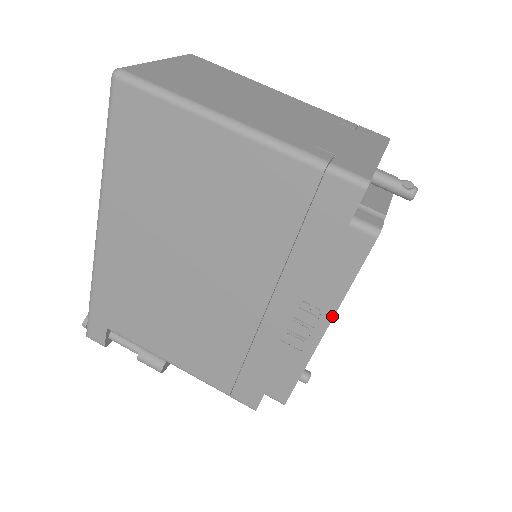
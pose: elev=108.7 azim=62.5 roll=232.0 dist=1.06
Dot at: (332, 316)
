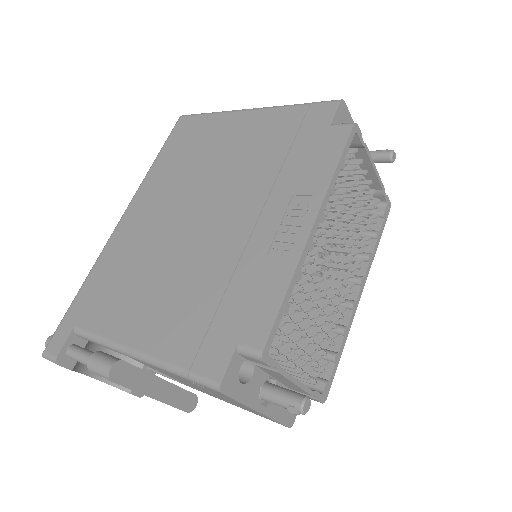
Dot at: (320, 204)
